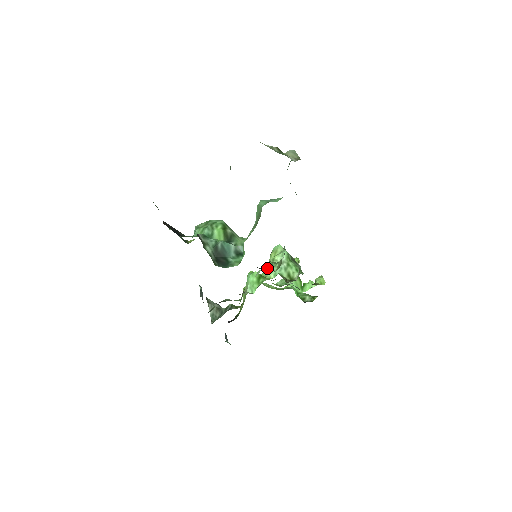
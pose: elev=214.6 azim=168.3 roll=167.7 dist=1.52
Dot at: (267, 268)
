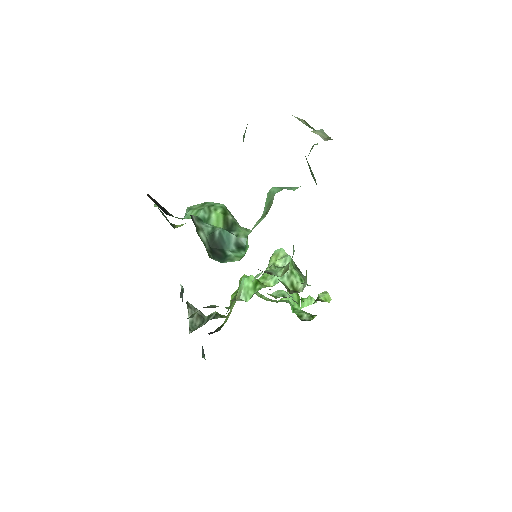
Dot at: (269, 272)
